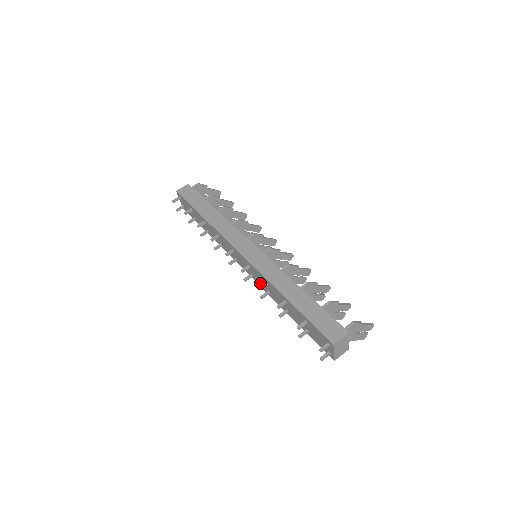
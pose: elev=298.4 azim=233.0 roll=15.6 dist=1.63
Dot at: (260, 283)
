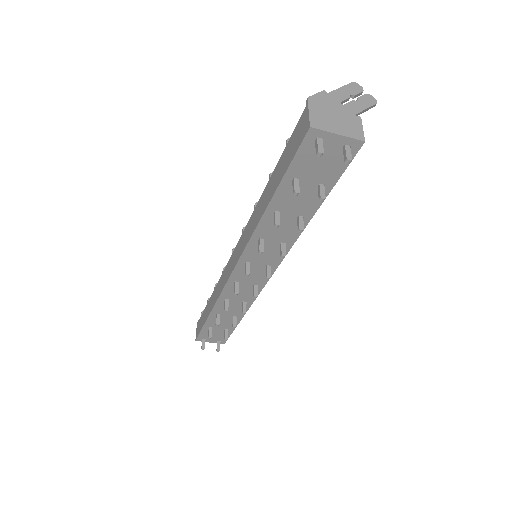
Dot at: (274, 256)
